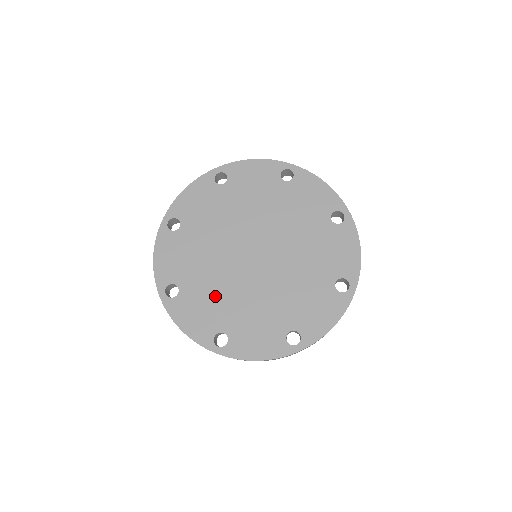
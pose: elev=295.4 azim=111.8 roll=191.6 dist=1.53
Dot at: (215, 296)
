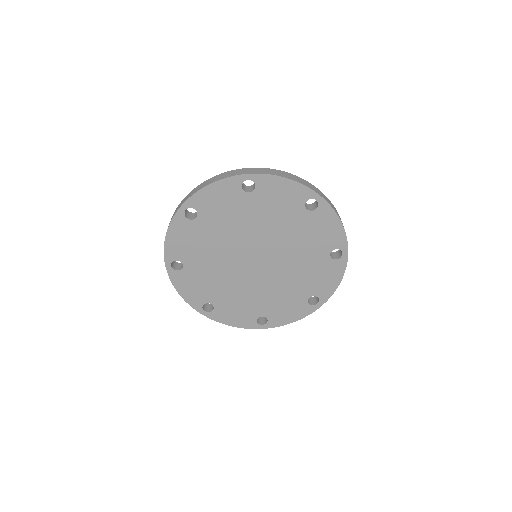
Dot at: (242, 299)
